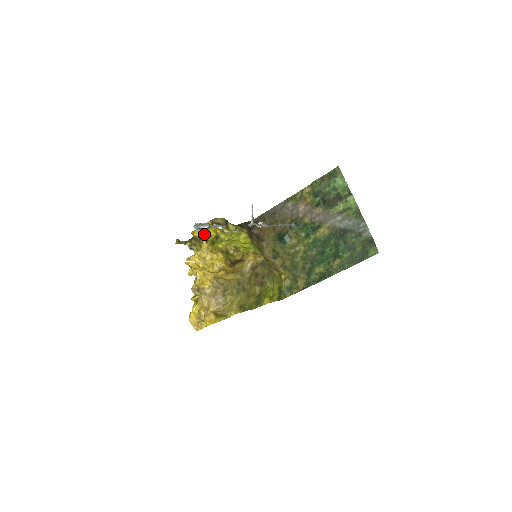
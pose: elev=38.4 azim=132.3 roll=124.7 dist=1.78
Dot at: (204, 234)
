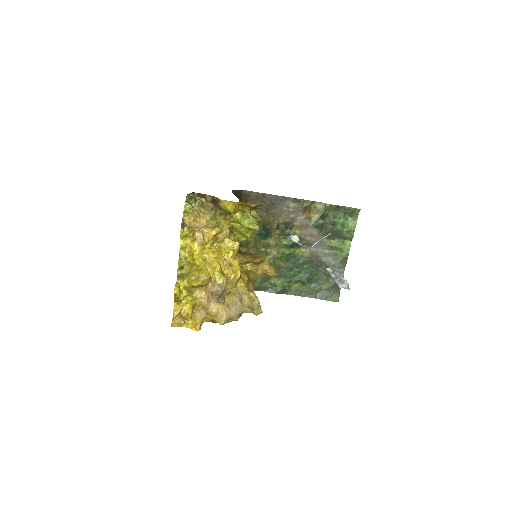
Dot at: occluded
